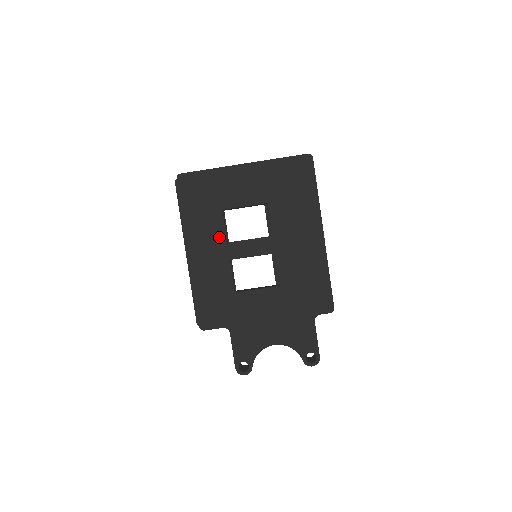
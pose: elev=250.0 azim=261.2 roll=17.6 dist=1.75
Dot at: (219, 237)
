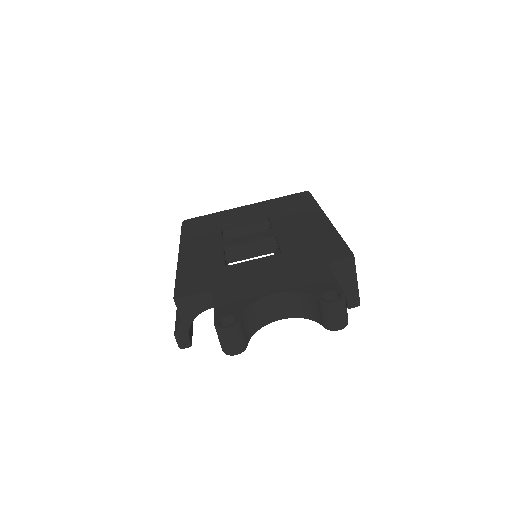
Dot at: (215, 239)
